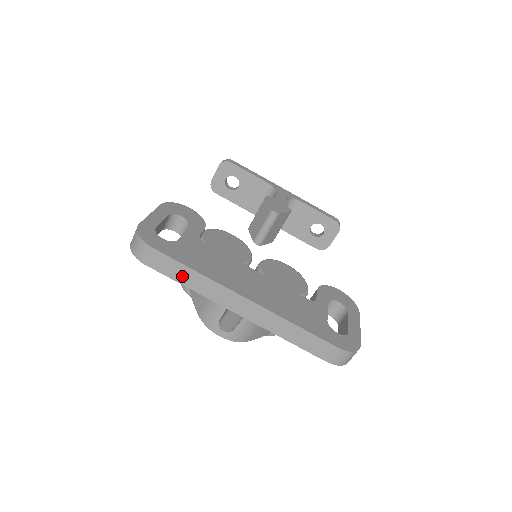
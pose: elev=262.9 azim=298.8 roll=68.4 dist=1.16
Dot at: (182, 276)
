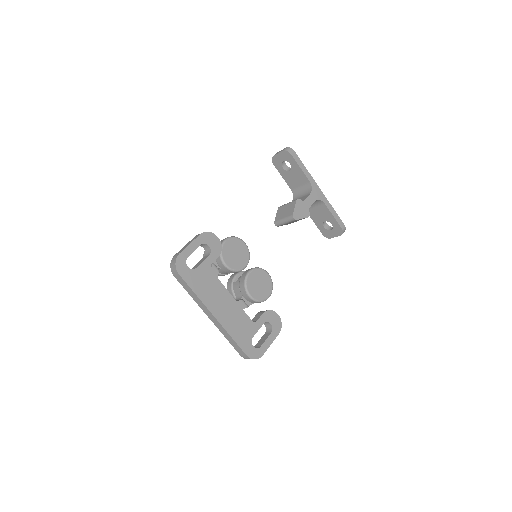
Dot at: (189, 291)
